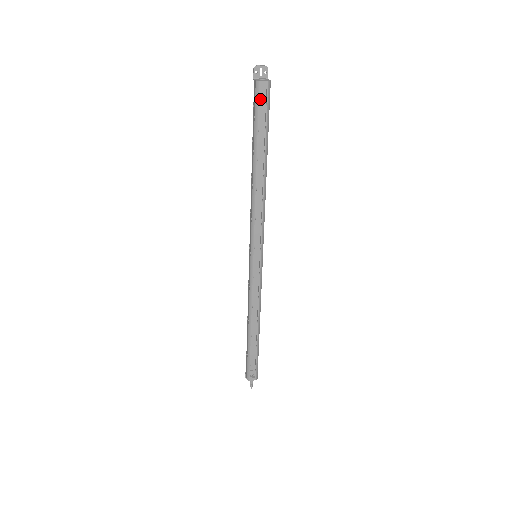
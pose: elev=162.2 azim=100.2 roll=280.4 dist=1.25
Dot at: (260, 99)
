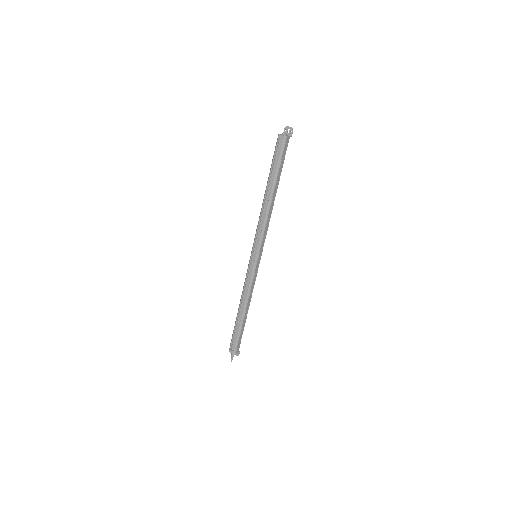
Dot at: (279, 147)
